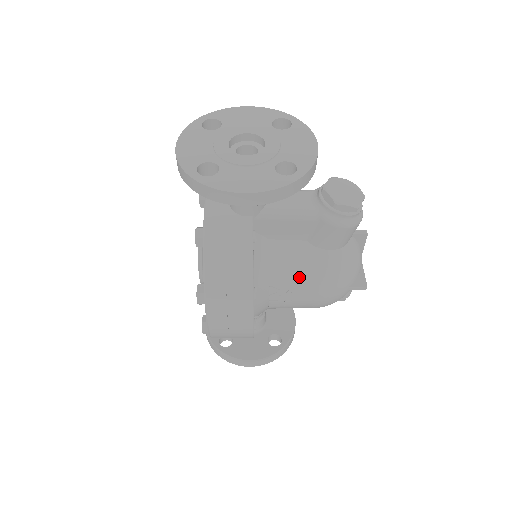
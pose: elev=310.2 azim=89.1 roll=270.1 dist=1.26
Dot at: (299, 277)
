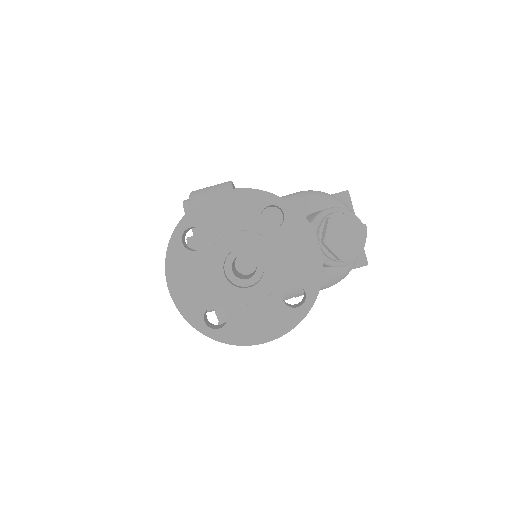
Dot at: occluded
